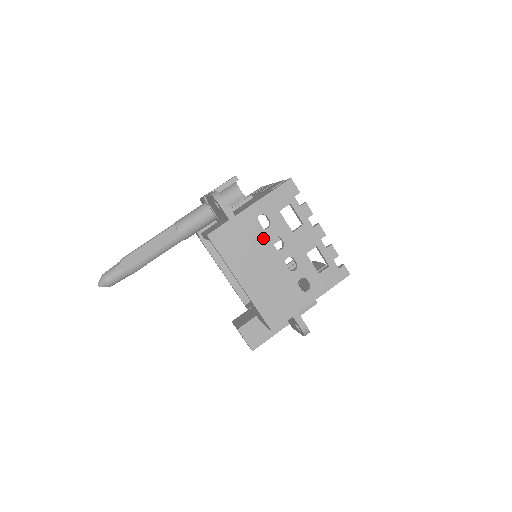
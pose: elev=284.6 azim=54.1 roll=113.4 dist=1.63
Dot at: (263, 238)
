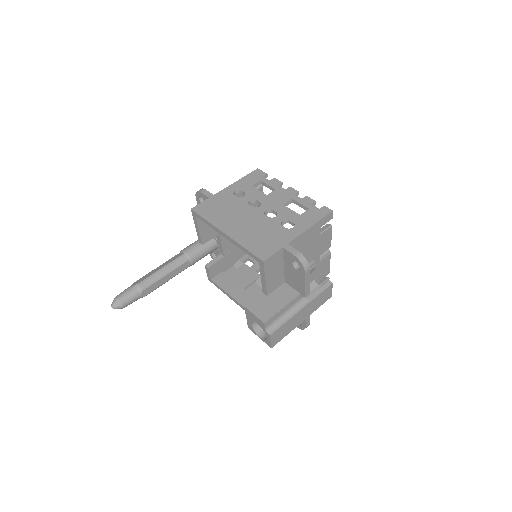
Dot at: (241, 203)
